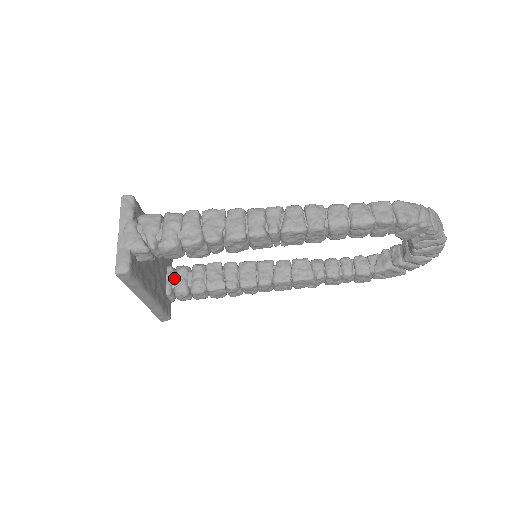
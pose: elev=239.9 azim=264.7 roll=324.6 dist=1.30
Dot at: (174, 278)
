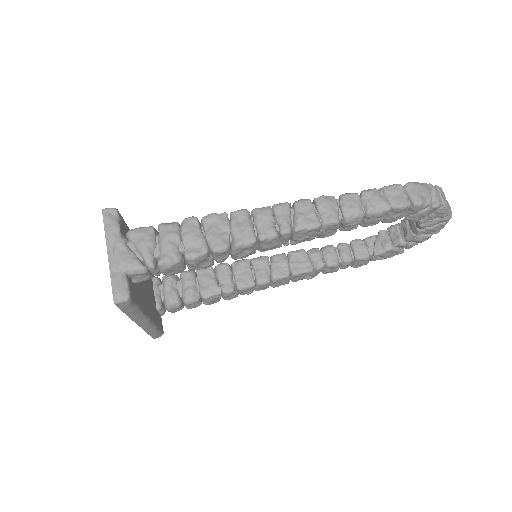
Dot at: (162, 290)
